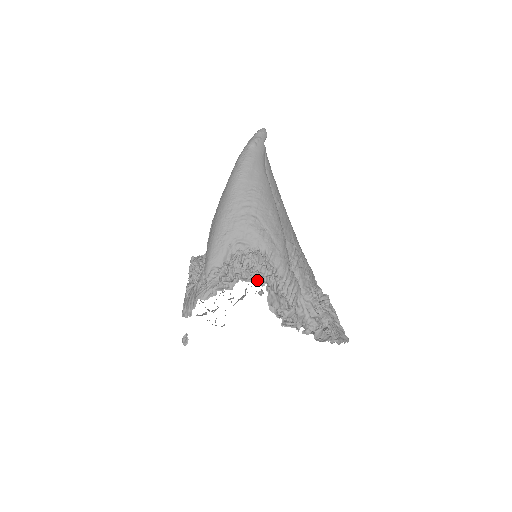
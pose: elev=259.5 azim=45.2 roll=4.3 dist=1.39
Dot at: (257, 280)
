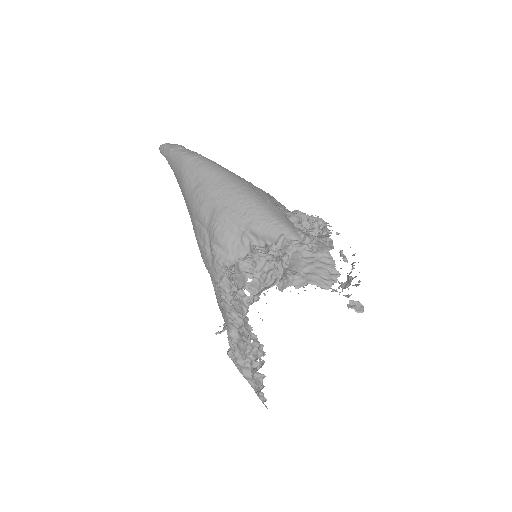
Dot at: occluded
